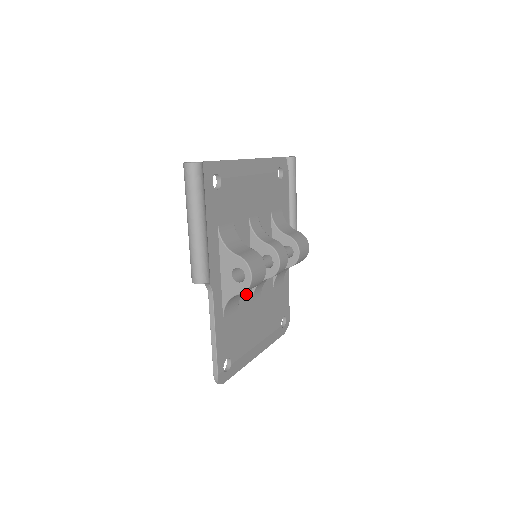
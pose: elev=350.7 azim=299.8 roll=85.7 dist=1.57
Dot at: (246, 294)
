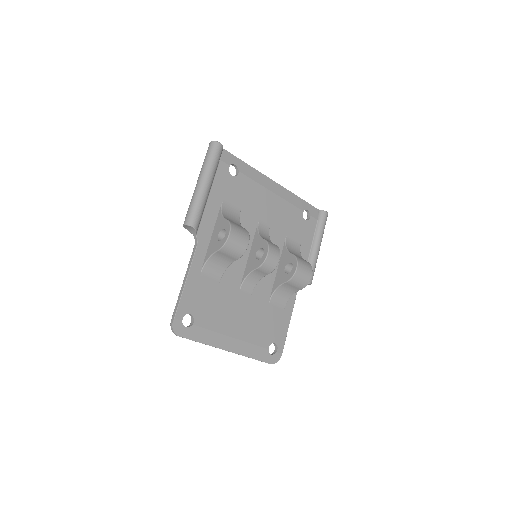
Dot at: (234, 278)
